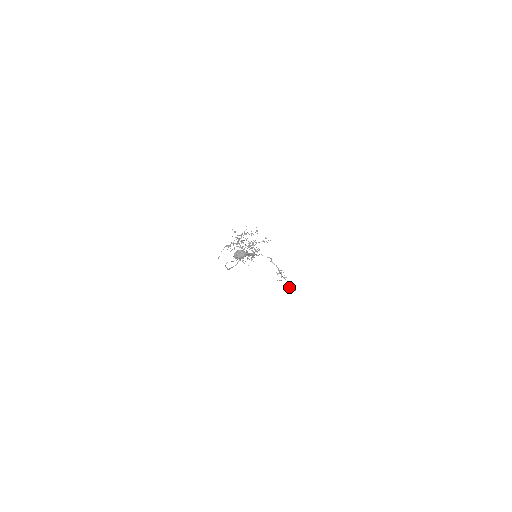
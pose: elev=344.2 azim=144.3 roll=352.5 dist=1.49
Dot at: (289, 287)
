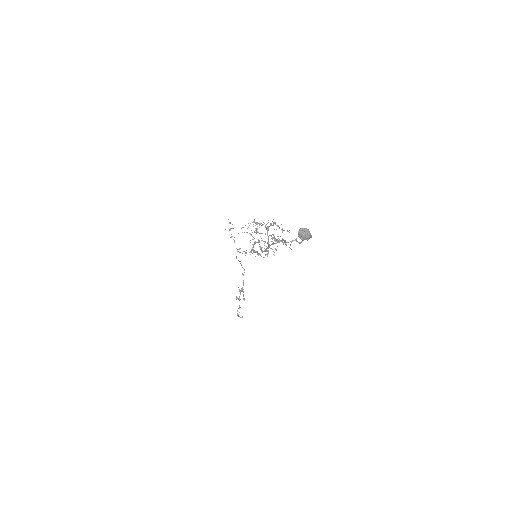
Dot at: occluded
